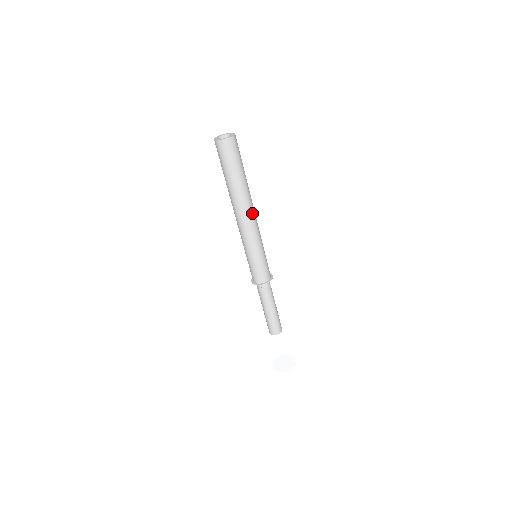
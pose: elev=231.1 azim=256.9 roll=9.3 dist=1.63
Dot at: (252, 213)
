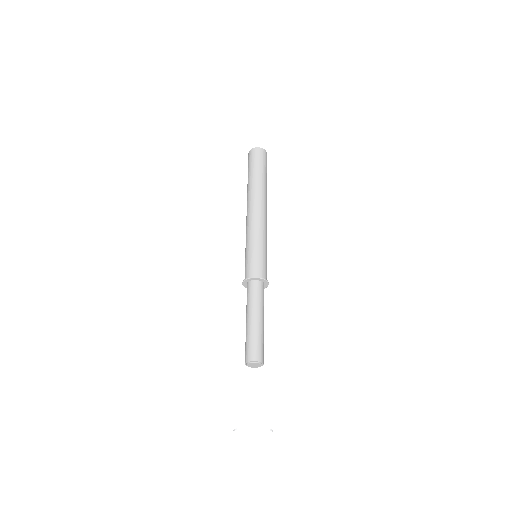
Dot at: (265, 209)
